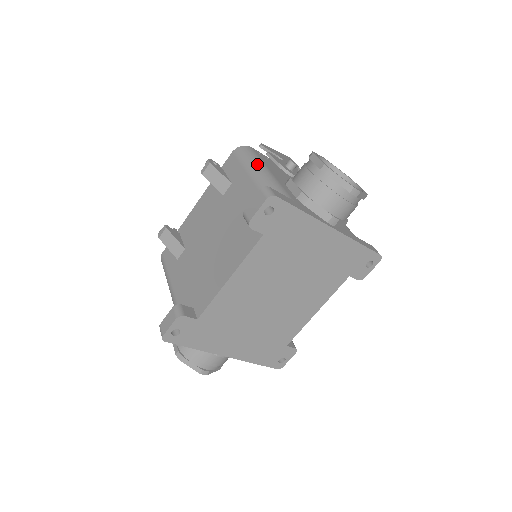
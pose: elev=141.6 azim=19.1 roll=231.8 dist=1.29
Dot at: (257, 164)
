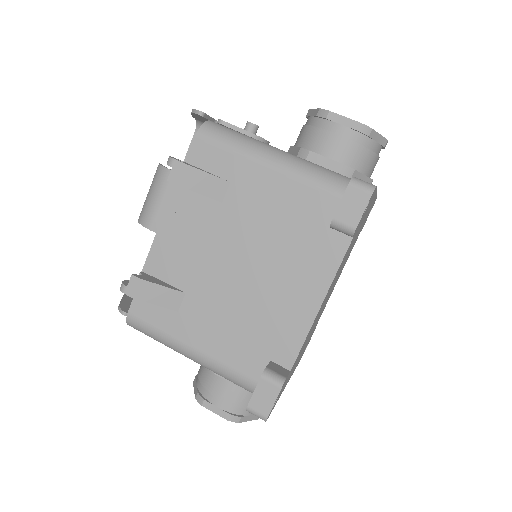
Dot at: (260, 145)
